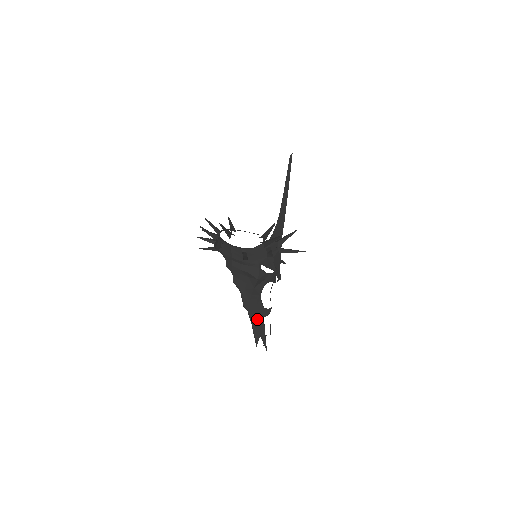
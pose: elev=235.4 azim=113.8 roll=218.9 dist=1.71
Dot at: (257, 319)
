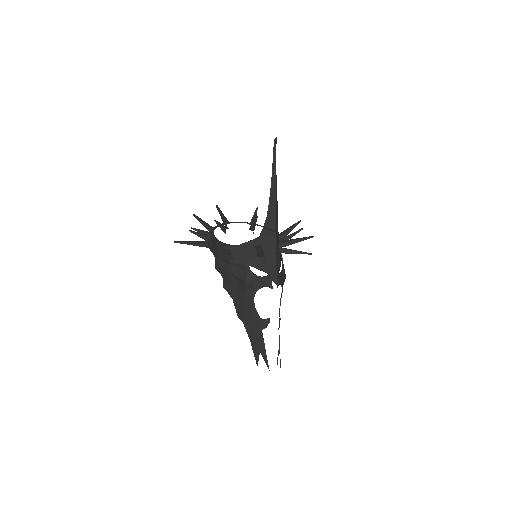
Dot at: (254, 332)
